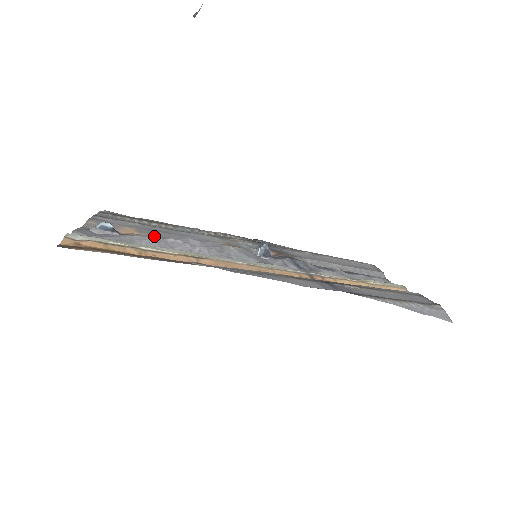
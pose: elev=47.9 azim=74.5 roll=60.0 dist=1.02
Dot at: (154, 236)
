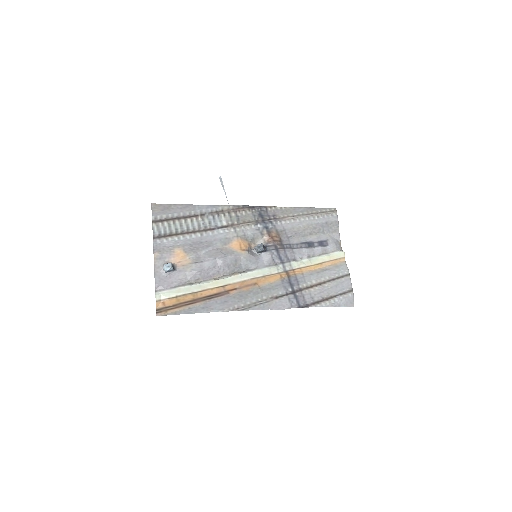
Dot at: (197, 267)
